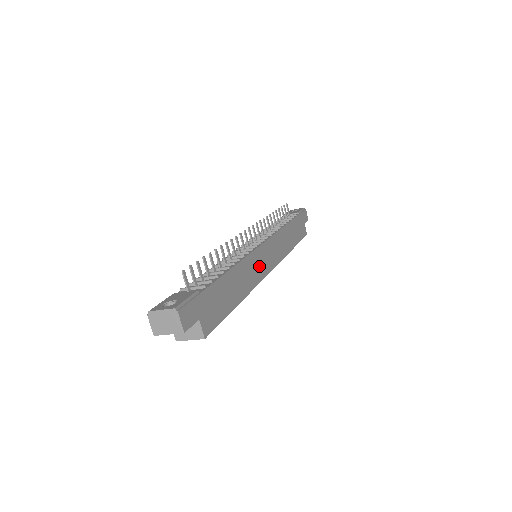
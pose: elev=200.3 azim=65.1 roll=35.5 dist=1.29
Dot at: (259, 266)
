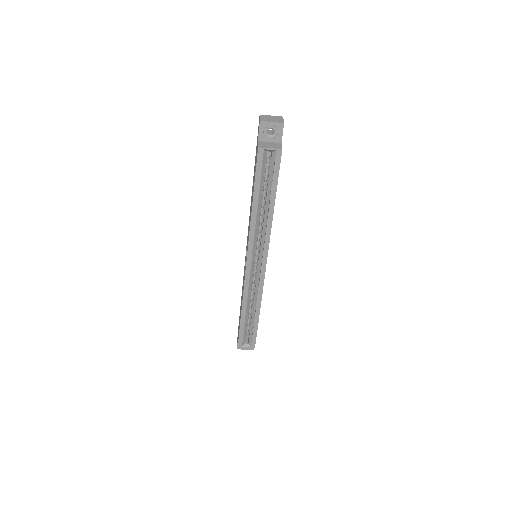
Dot at: occluded
